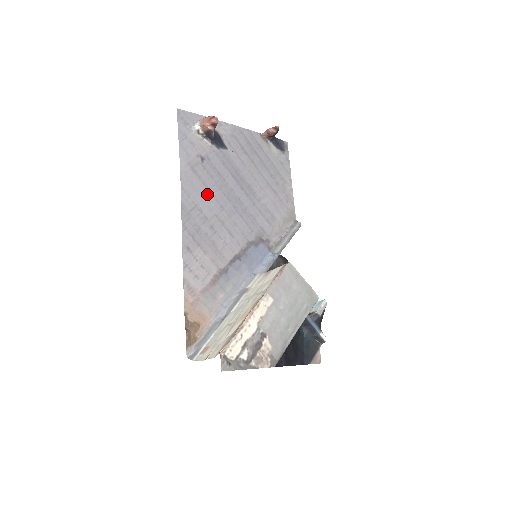
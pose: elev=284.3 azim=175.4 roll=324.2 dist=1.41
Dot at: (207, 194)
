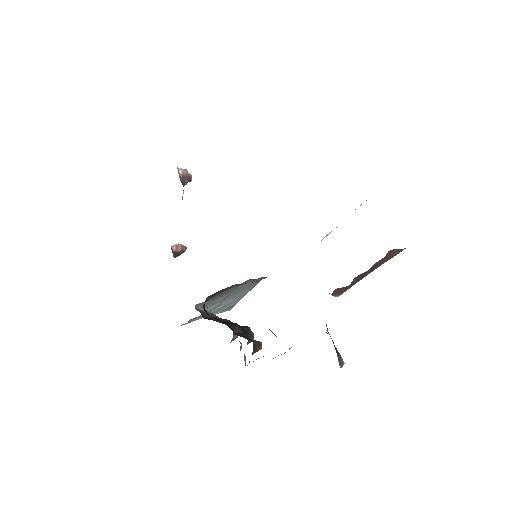
Dot at: occluded
